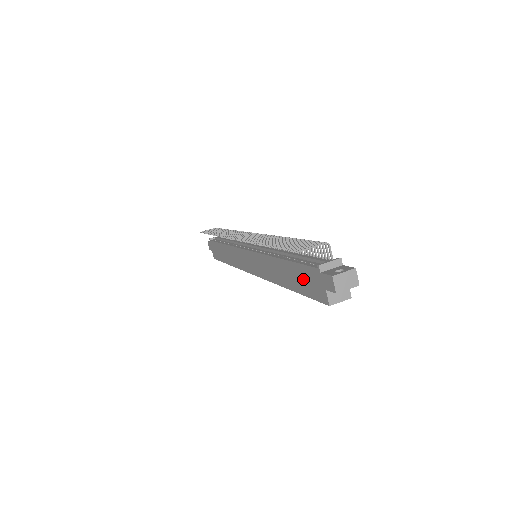
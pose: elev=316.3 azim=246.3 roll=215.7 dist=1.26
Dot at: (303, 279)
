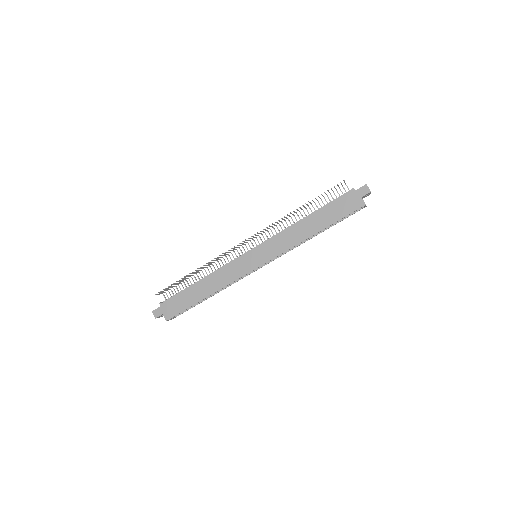
Dot at: (338, 209)
